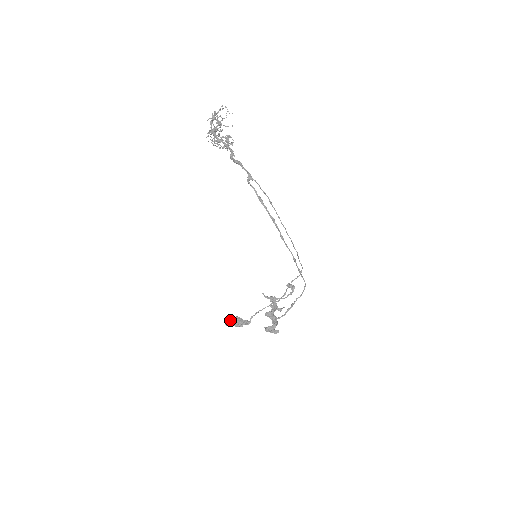
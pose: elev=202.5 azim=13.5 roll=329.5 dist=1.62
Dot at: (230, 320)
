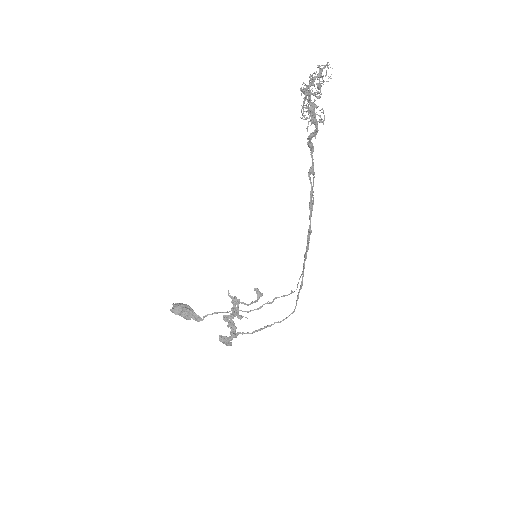
Dot at: (179, 307)
